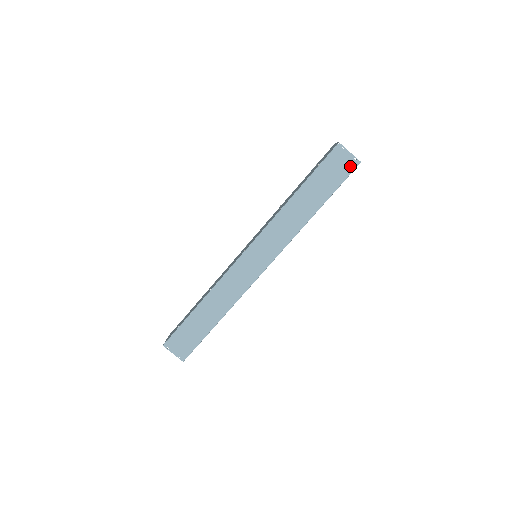
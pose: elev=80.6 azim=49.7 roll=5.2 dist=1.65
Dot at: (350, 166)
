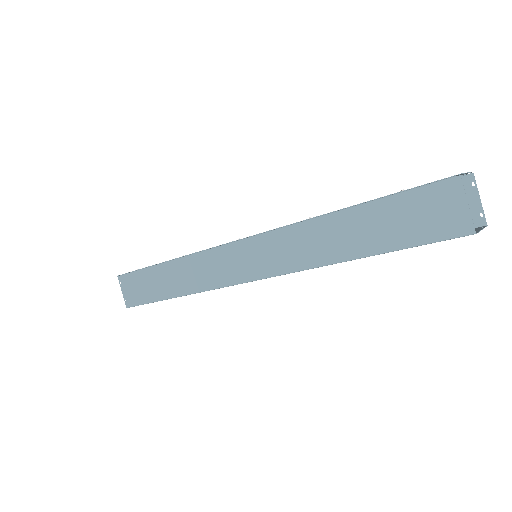
Dot at: (452, 227)
